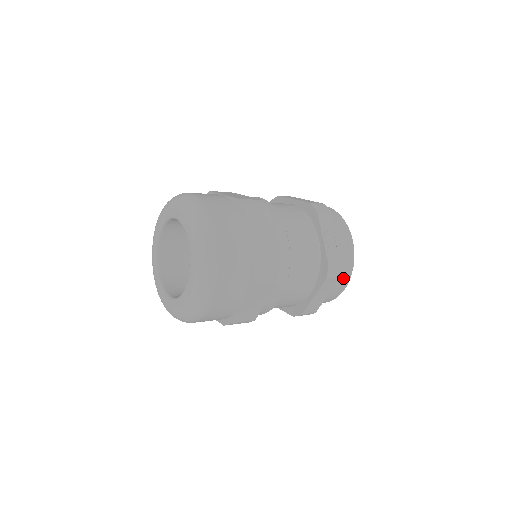
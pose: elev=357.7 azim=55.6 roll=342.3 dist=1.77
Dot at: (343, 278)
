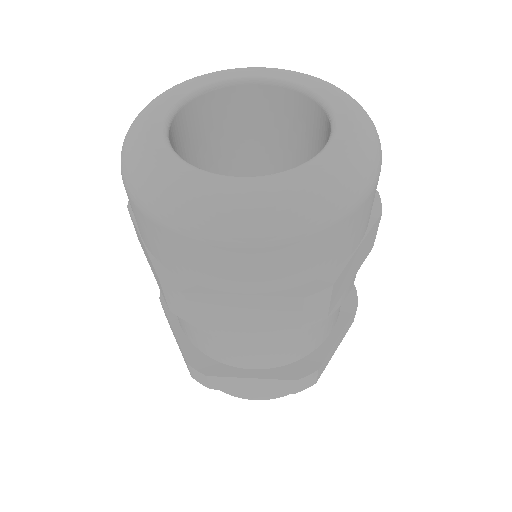
Dot at: occluded
